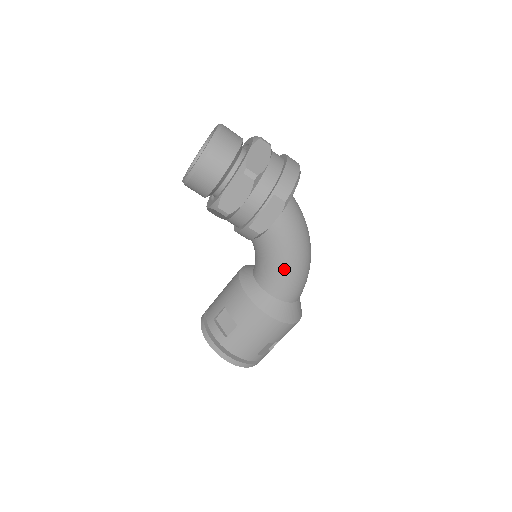
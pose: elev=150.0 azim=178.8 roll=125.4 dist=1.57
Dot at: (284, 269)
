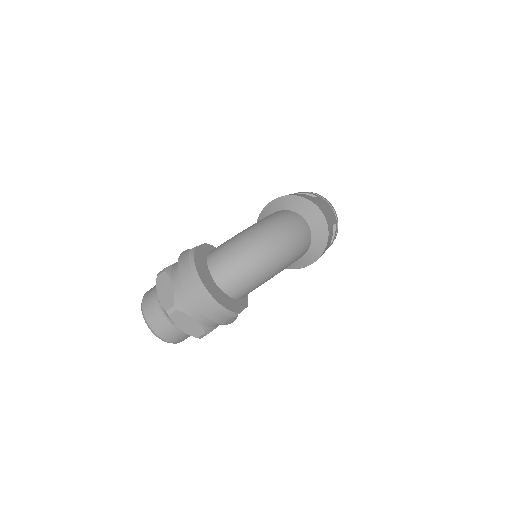
Dot at: occluded
